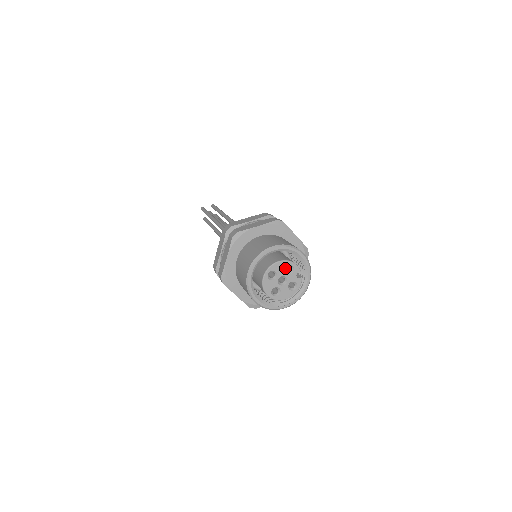
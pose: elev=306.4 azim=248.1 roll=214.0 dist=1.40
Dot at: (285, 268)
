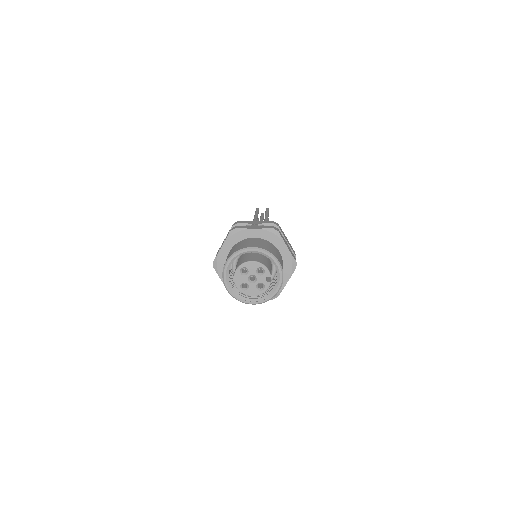
Dot at: (257, 269)
